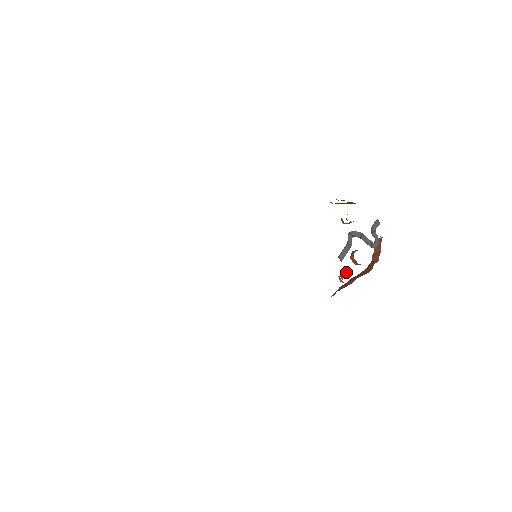
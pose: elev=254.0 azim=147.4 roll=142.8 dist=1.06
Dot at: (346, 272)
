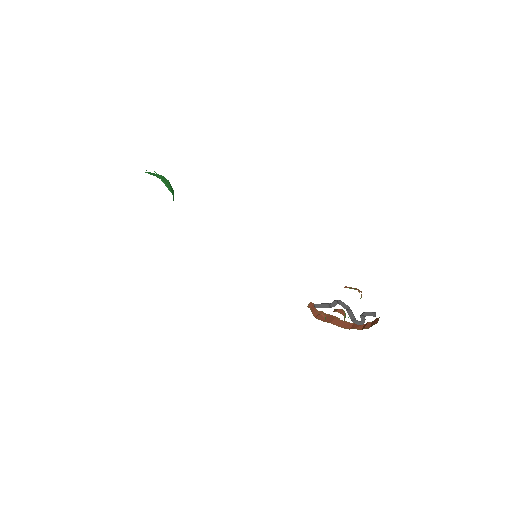
Dot at: (321, 314)
